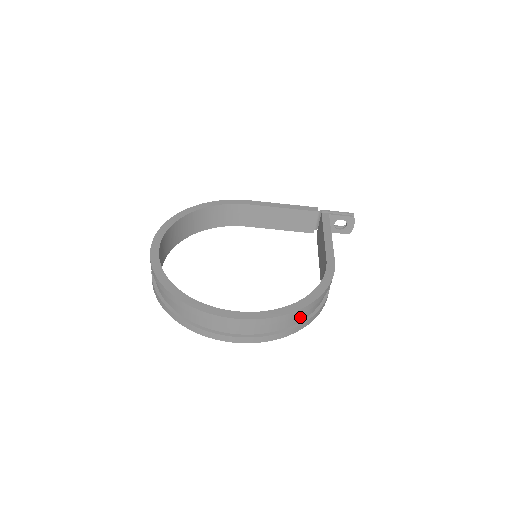
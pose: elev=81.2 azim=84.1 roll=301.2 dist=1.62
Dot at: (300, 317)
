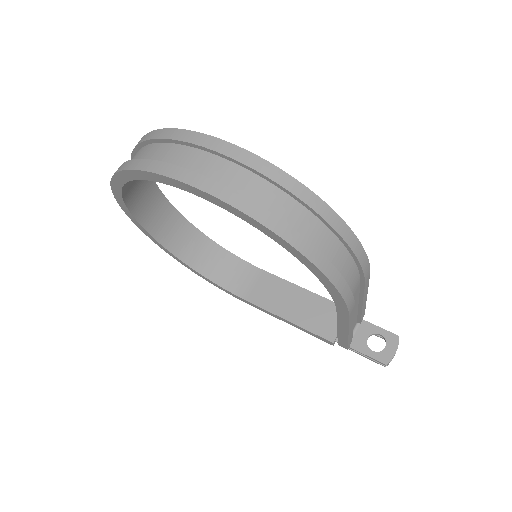
Dot at: (302, 224)
